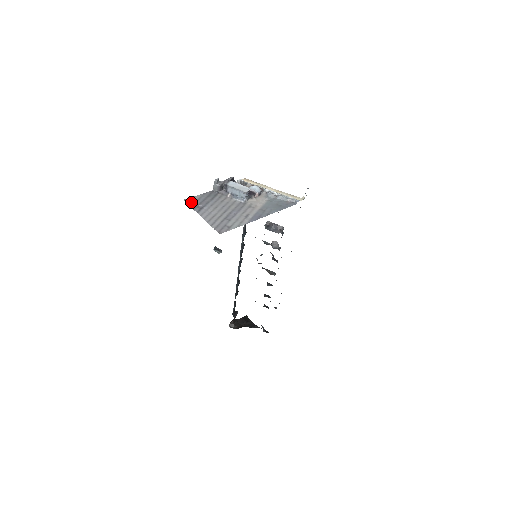
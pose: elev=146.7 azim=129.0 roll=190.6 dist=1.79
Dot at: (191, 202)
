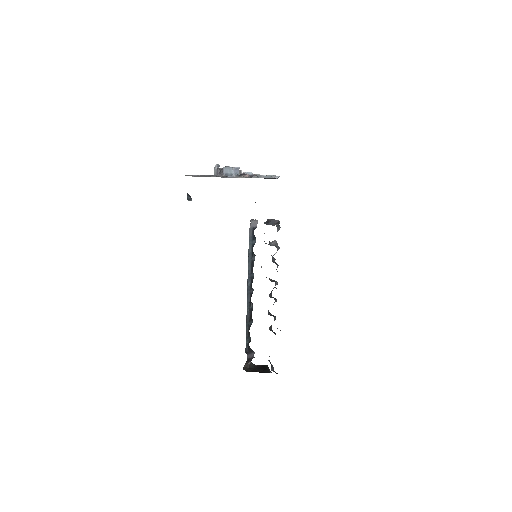
Dot at: occluded
